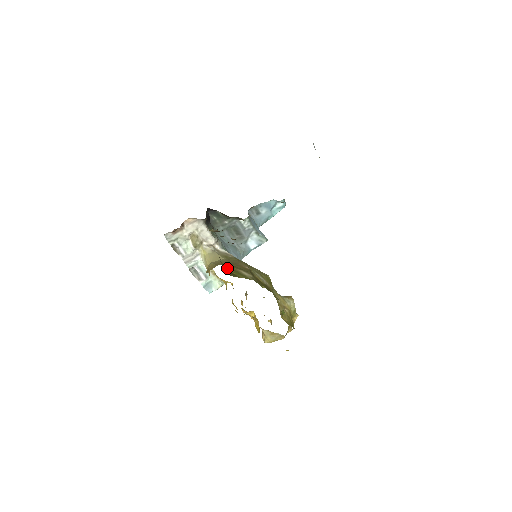
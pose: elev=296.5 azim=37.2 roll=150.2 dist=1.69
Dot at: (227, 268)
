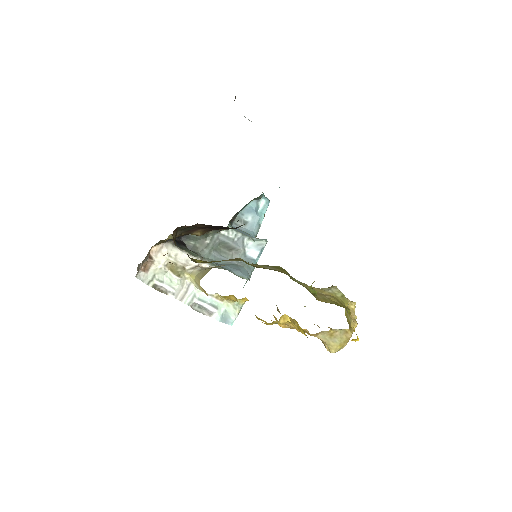
Dot at: (202, 261)
